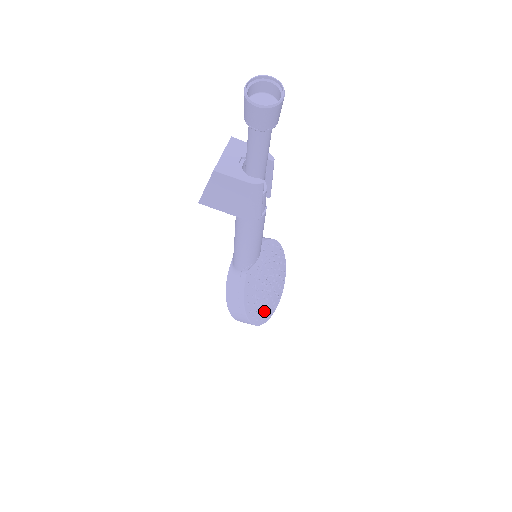
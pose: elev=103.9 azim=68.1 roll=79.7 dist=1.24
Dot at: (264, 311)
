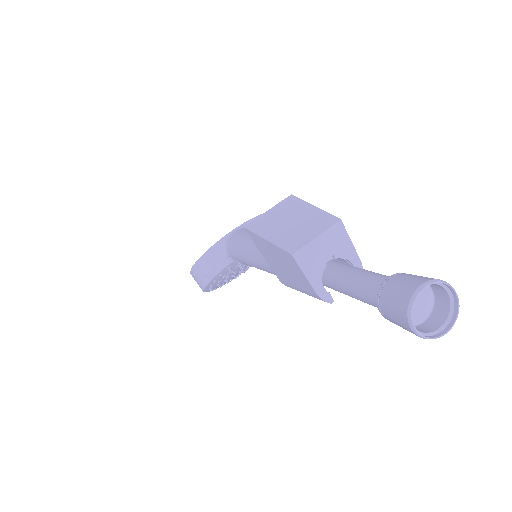
Dot at: (223, 283)
